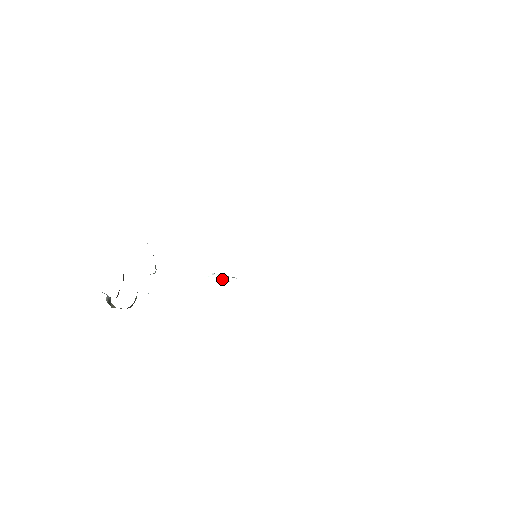
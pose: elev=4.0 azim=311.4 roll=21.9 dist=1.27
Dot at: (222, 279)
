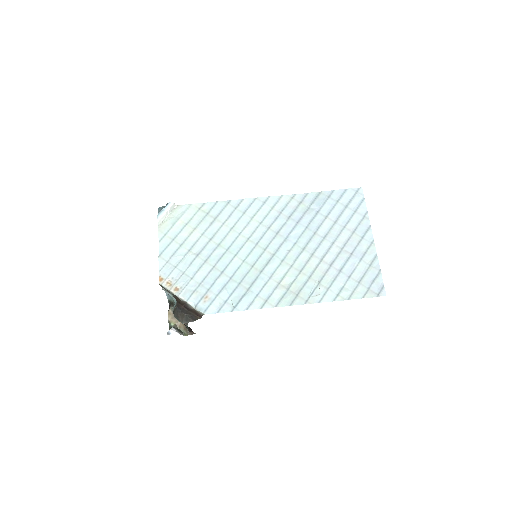
Dot at: (167, 216)
